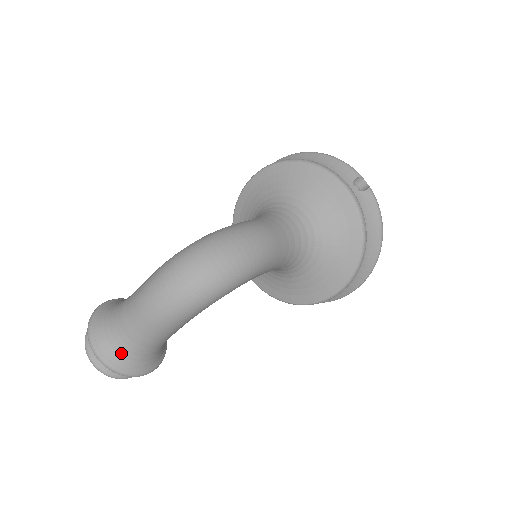
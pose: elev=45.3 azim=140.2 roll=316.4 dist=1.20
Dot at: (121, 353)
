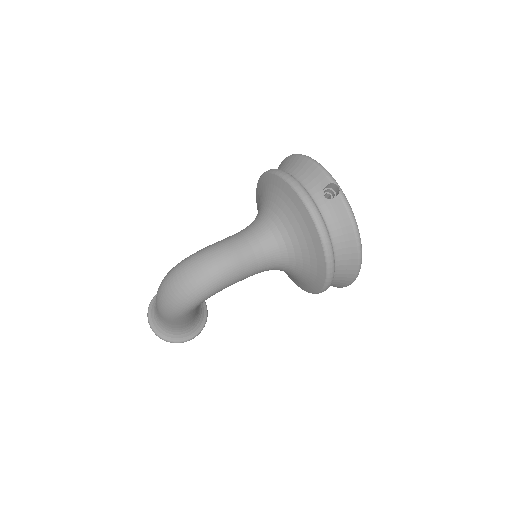
Dot at: (163, 329)
